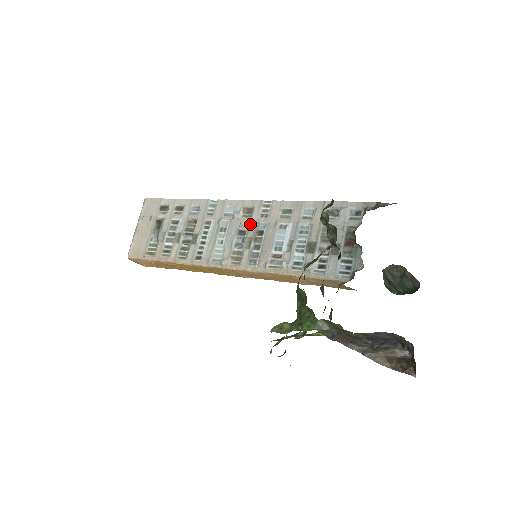
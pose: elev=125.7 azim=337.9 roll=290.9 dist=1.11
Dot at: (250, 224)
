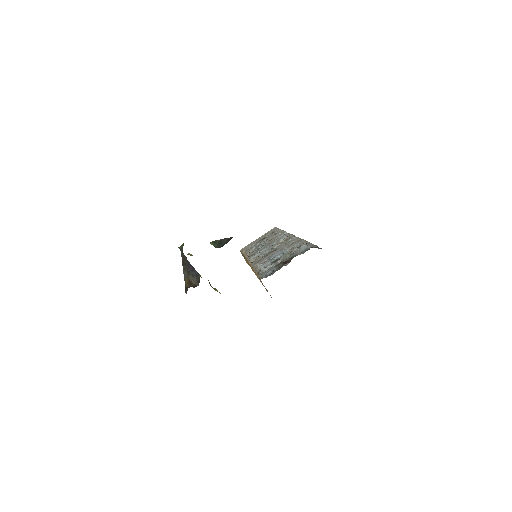
Dot at: (279, 245)
